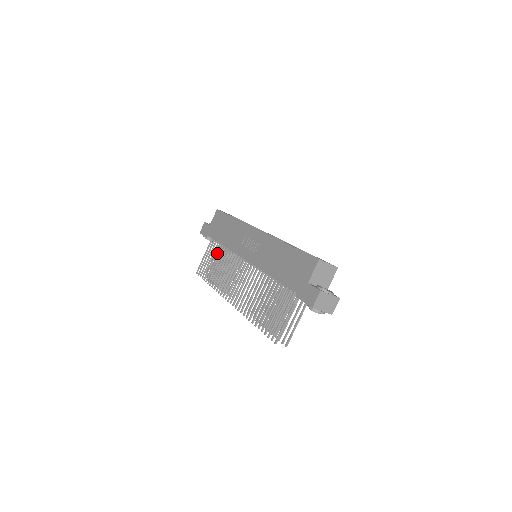
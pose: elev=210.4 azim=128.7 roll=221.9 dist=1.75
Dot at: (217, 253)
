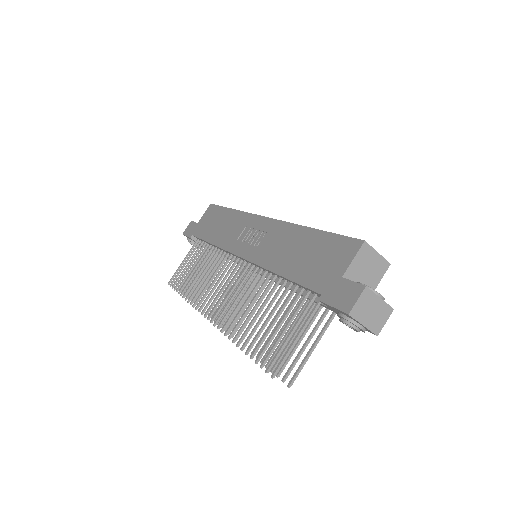
Dot at: (201, 261)
